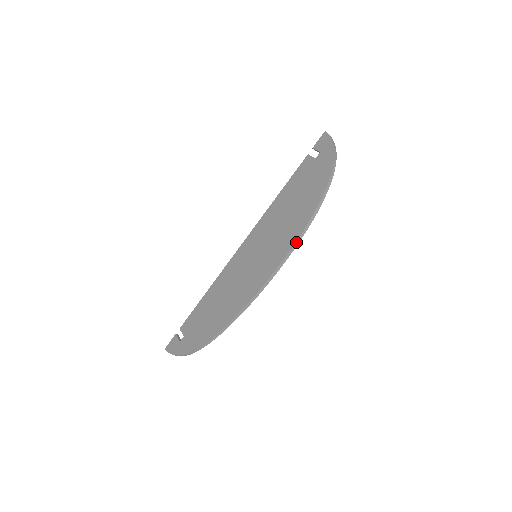
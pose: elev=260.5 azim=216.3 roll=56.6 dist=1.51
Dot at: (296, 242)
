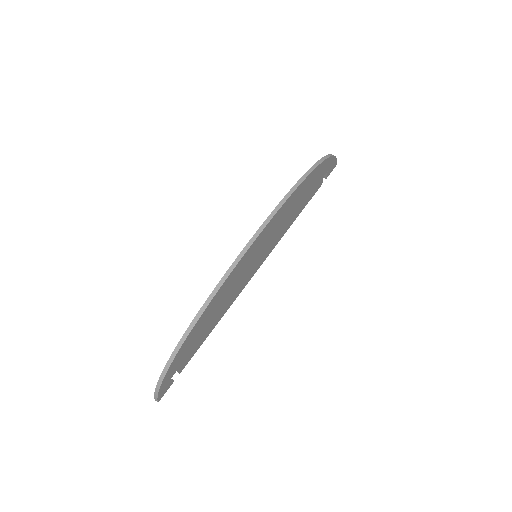
Dot at: (279, 204)
